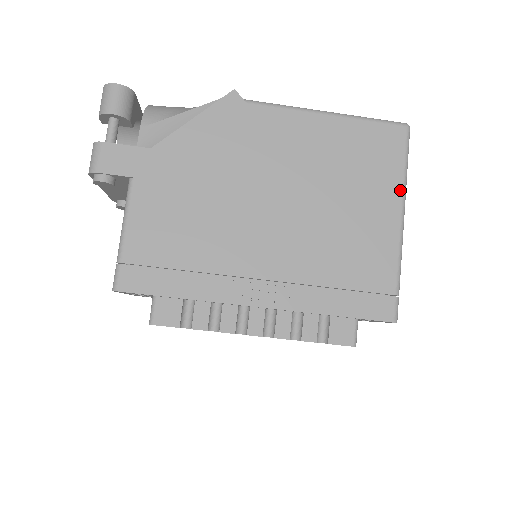
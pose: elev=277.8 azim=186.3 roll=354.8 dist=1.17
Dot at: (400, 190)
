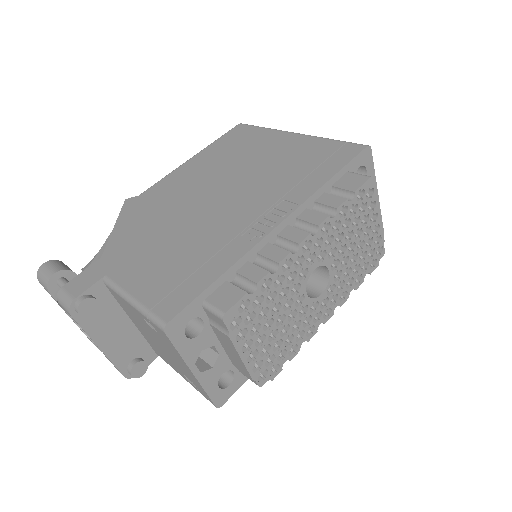
Dot at: (274, 131)
